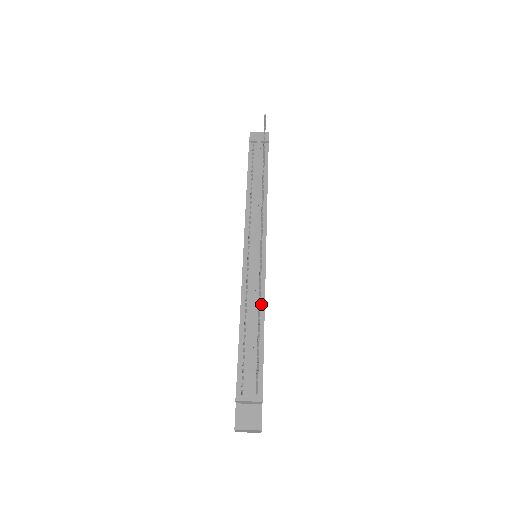
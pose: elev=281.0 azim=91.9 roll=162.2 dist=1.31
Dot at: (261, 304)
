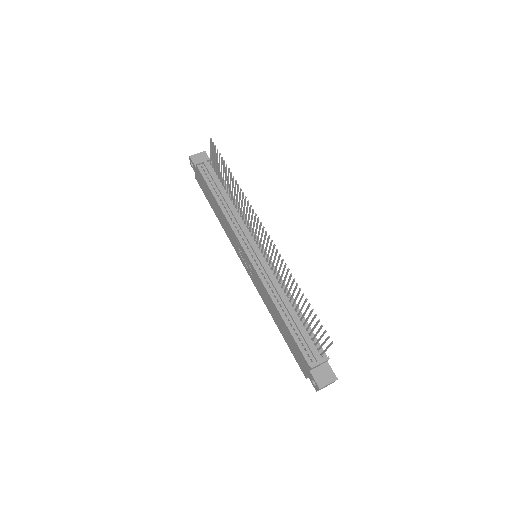
Dot at: (285, 290)
